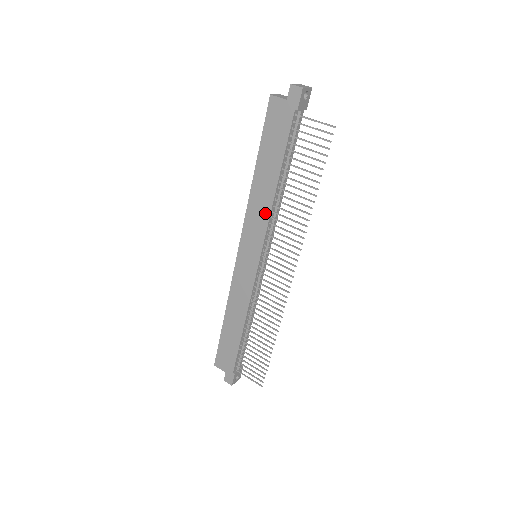
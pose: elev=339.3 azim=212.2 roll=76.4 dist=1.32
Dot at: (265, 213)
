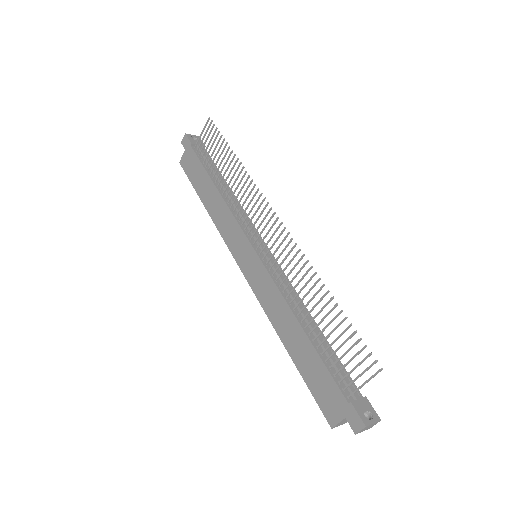
Dot at: (227, 214)
